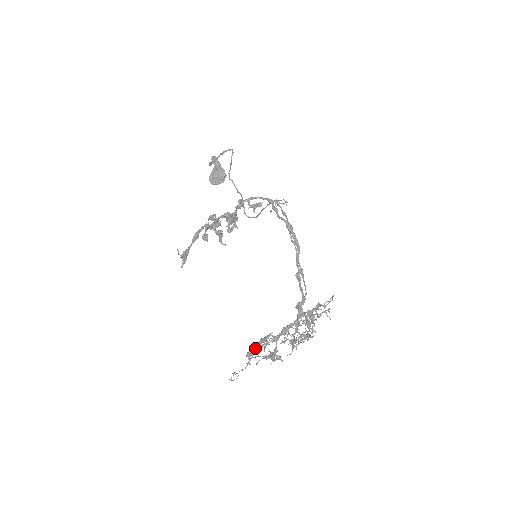
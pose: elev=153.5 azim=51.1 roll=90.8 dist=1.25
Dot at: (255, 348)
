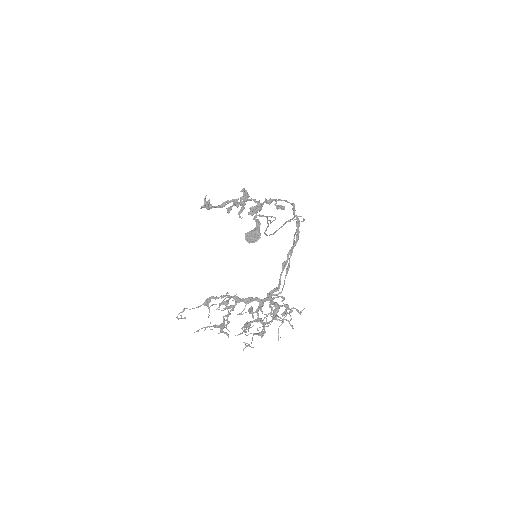
Dot at: (216, 296)
